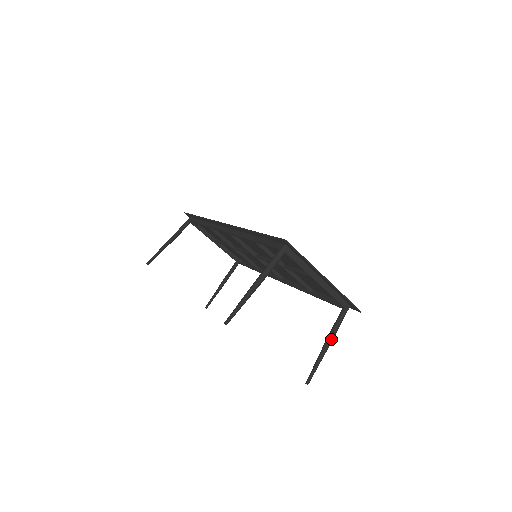
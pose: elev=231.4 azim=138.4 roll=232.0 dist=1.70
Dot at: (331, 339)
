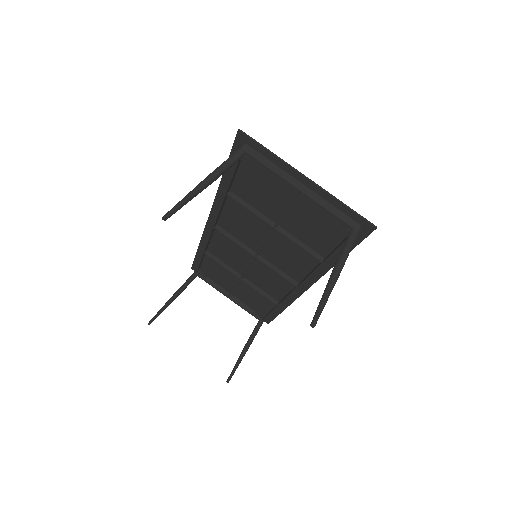
Dot at: (339, 264)
